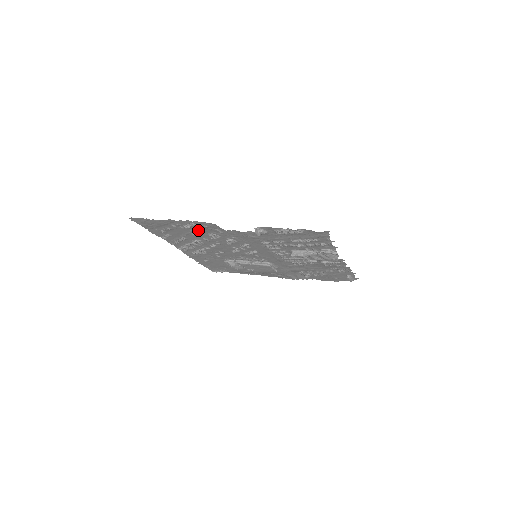
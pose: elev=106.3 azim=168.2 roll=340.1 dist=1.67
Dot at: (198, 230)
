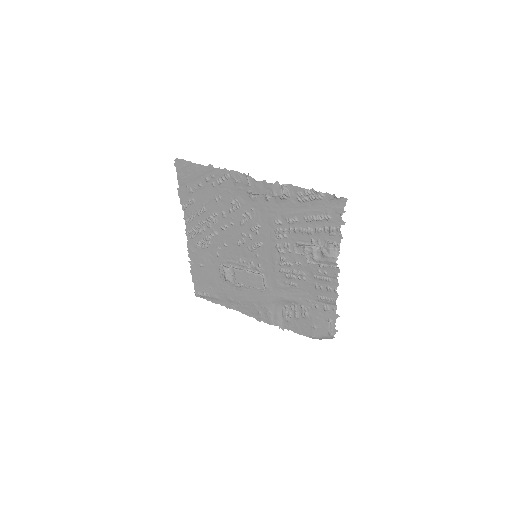
Dot at: (225, 191)
